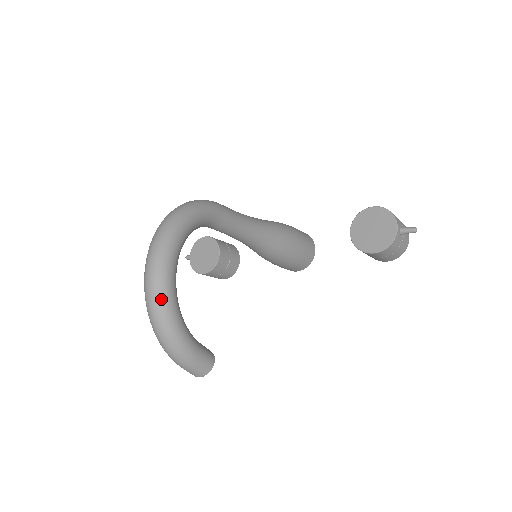
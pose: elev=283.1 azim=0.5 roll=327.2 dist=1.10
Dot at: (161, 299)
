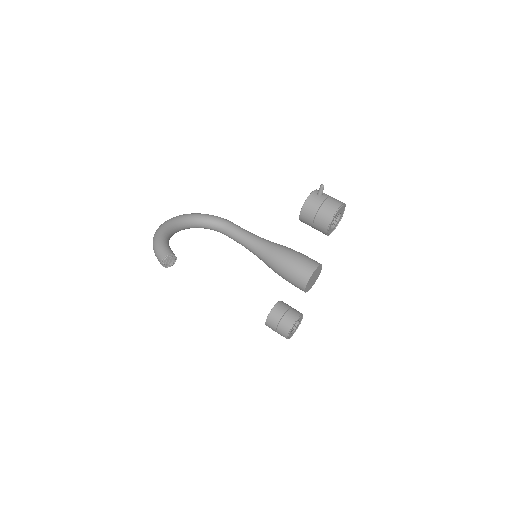
Dot at: (161, 225)
